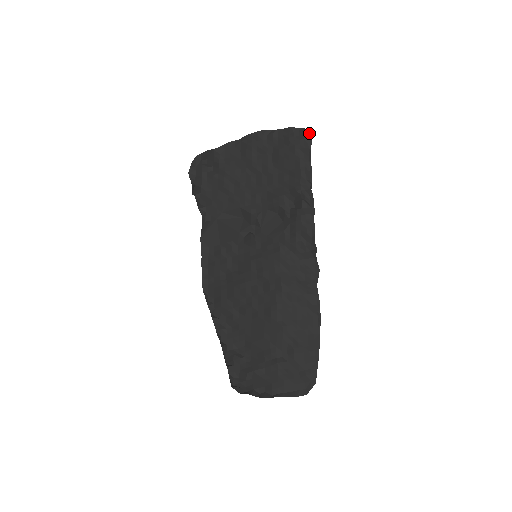
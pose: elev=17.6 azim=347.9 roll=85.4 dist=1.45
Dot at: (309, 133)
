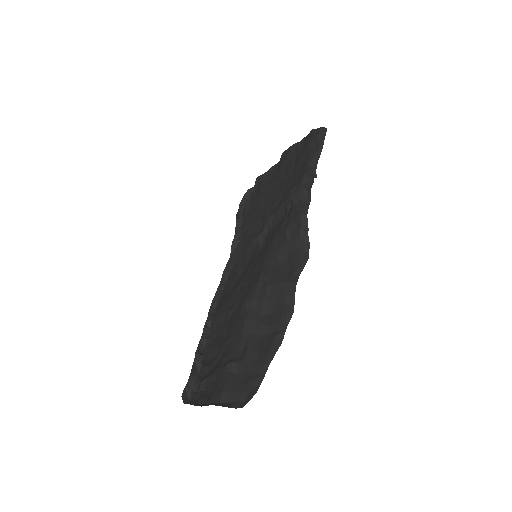
Dot at: (326, 128)
